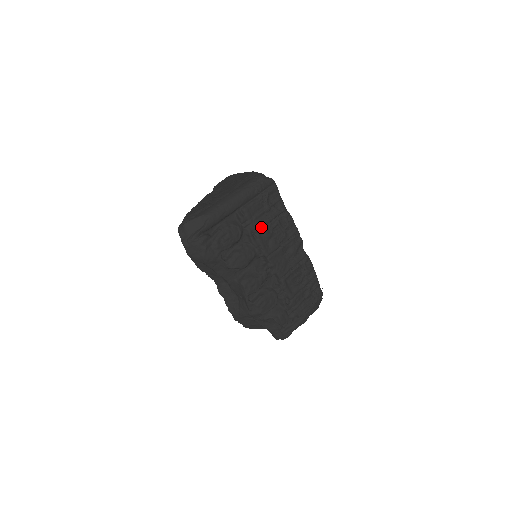
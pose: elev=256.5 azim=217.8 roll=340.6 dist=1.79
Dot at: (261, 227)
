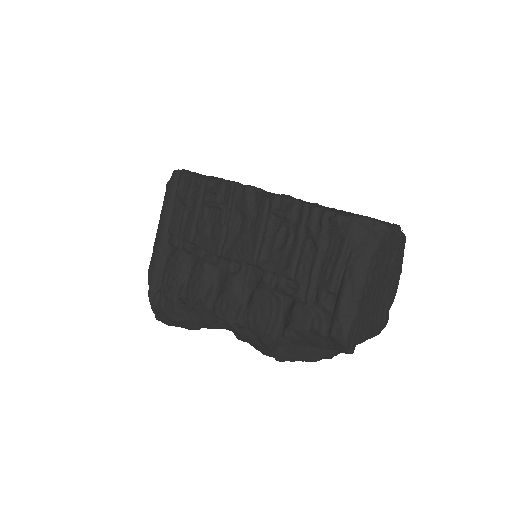
Dot at: (192, 230)
